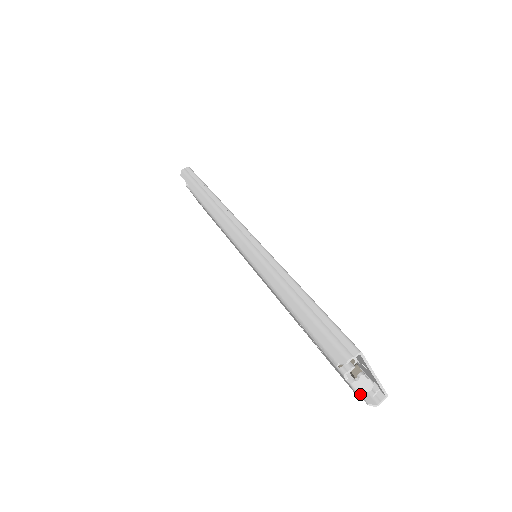
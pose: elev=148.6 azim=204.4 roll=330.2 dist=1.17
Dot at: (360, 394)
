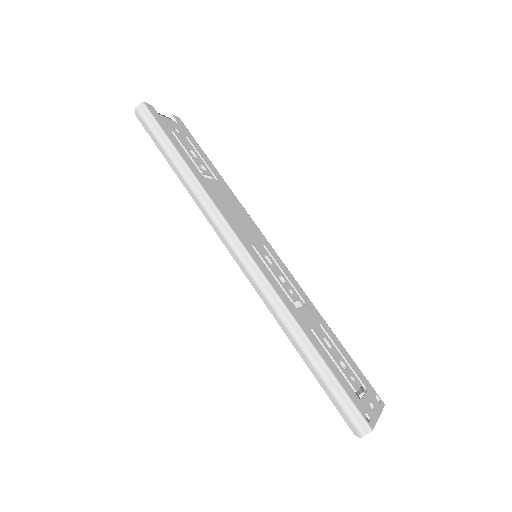
Dot at: occluded
